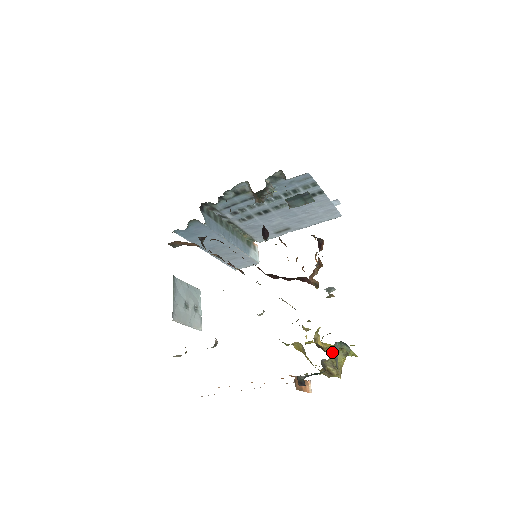
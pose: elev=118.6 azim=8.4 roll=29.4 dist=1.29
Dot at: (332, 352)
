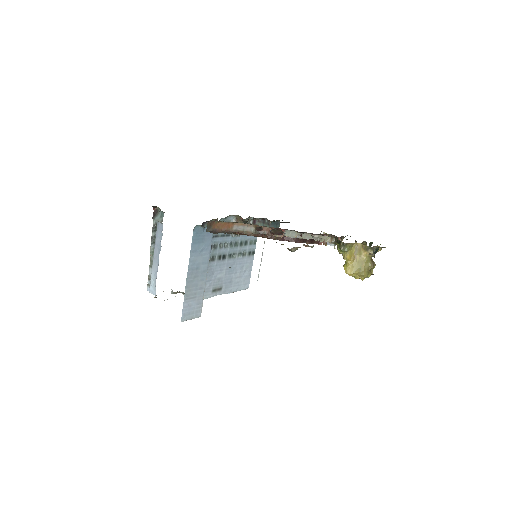
Dot at: occluded
